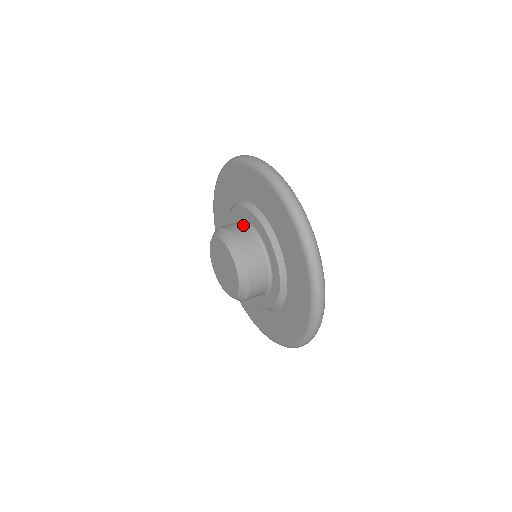
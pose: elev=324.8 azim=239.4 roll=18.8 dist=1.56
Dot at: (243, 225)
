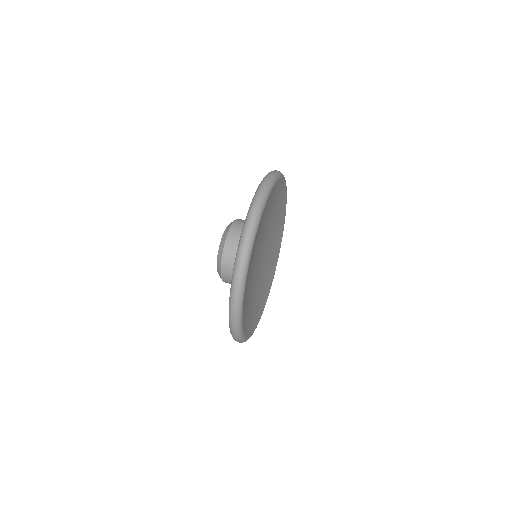
Dot at: occluded
